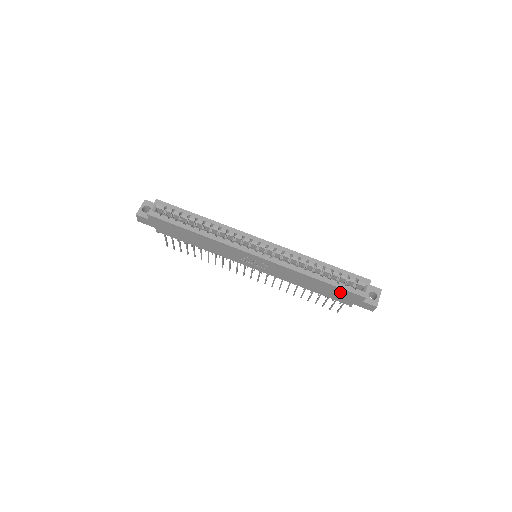
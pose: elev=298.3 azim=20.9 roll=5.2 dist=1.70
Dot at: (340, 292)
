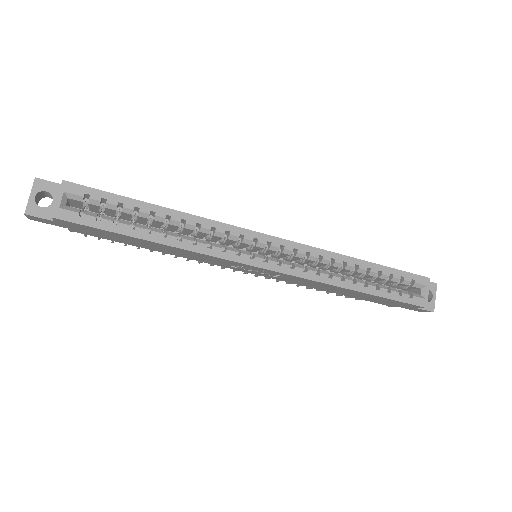
Dot at: (388, 301)
